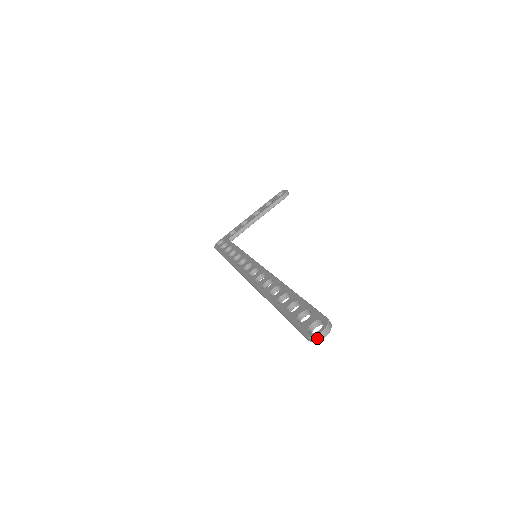
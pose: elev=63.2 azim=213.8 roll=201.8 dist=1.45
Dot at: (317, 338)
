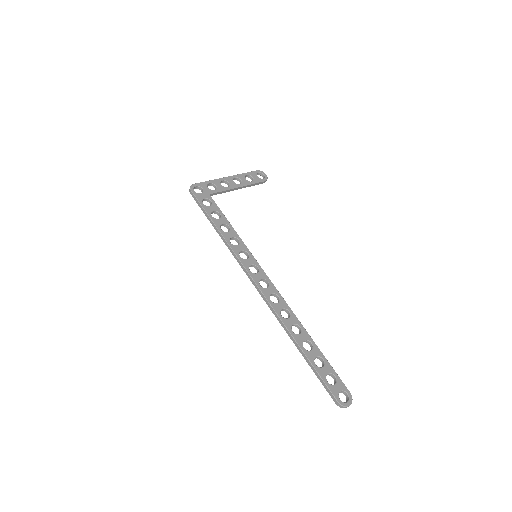
Dot at: (345, 407)
